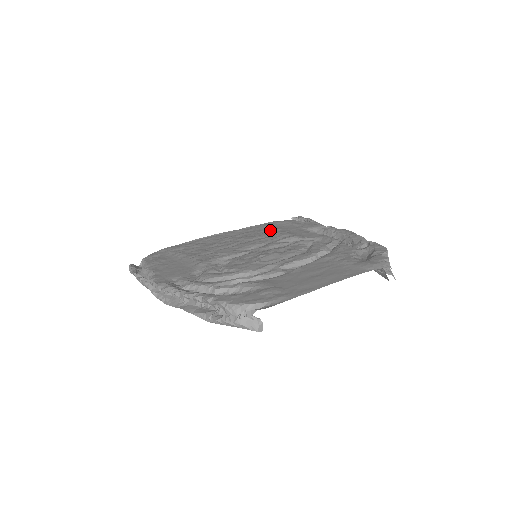
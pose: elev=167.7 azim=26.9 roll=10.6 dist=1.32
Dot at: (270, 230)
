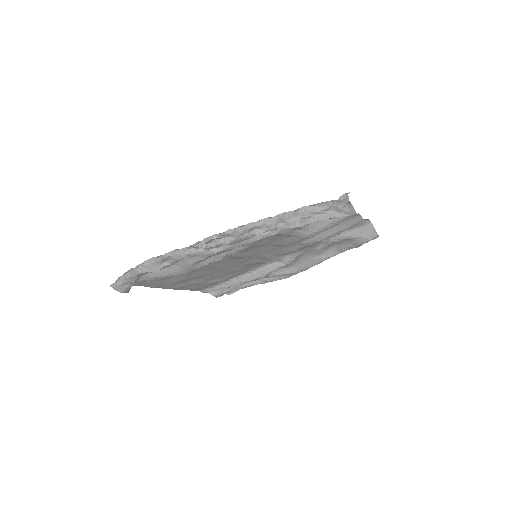
Dot at: (229, 276)
